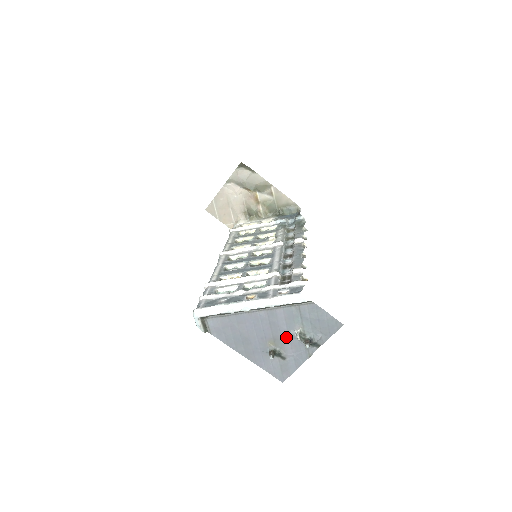
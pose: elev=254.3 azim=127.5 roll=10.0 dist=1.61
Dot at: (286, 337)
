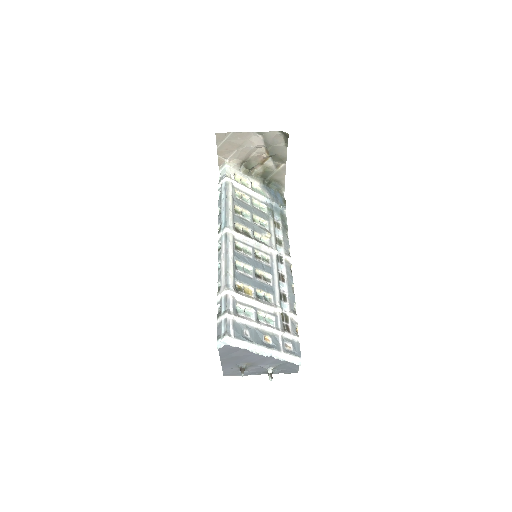
Dot at: (261, 366)
